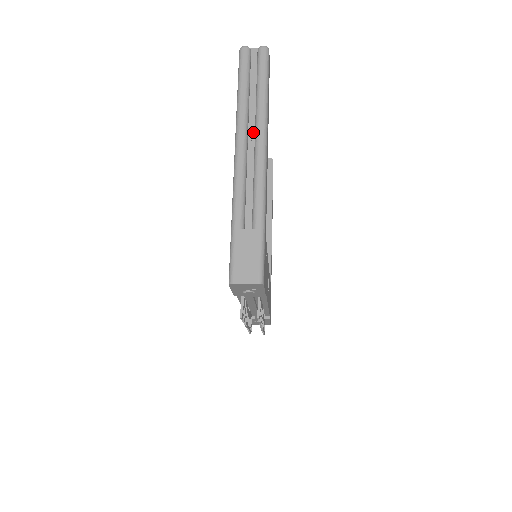
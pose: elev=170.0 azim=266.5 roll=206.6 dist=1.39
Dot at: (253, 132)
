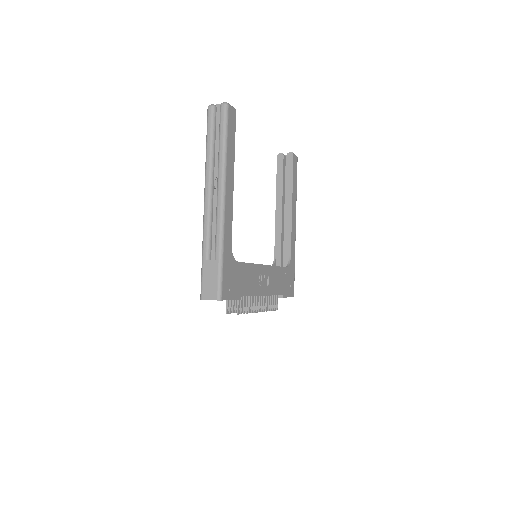
Dot at: (217, 180)
